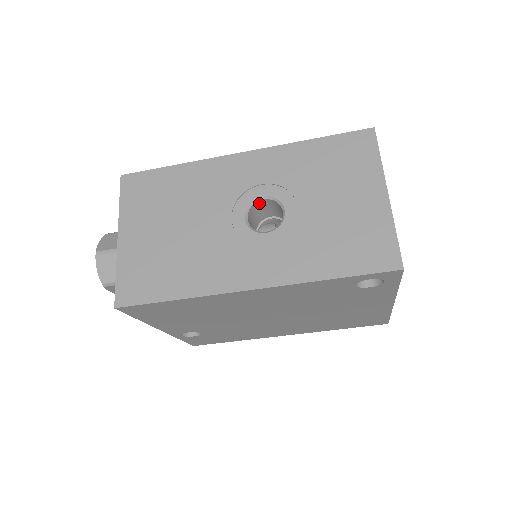
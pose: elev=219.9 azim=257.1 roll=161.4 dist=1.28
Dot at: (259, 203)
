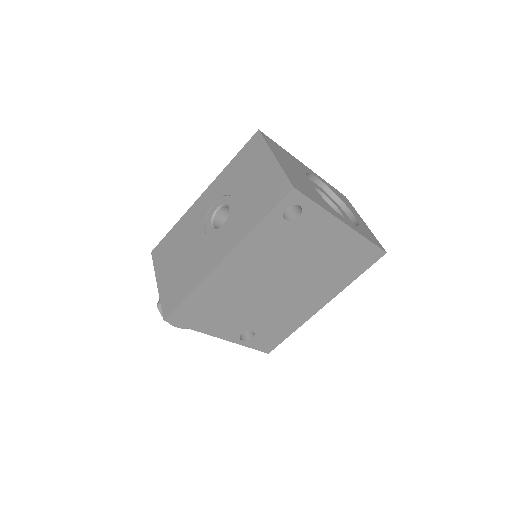
Dot at: (218, 214)
